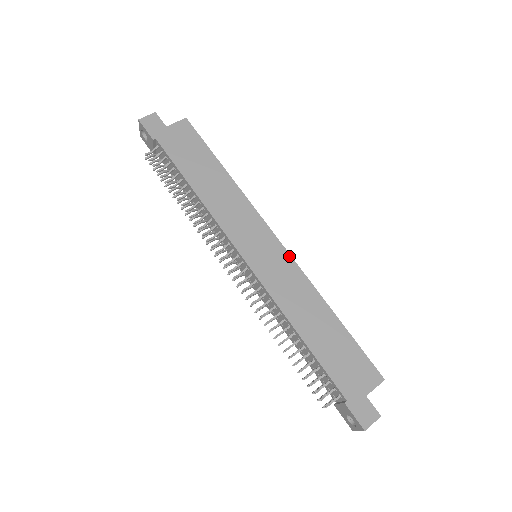
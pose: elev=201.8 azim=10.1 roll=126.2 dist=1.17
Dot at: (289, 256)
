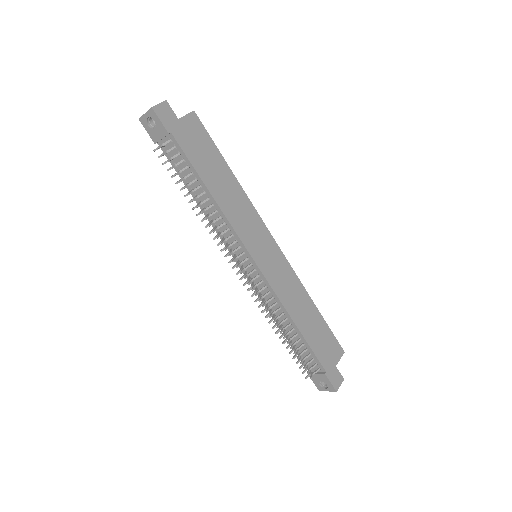
Dot at: (284, 258)
